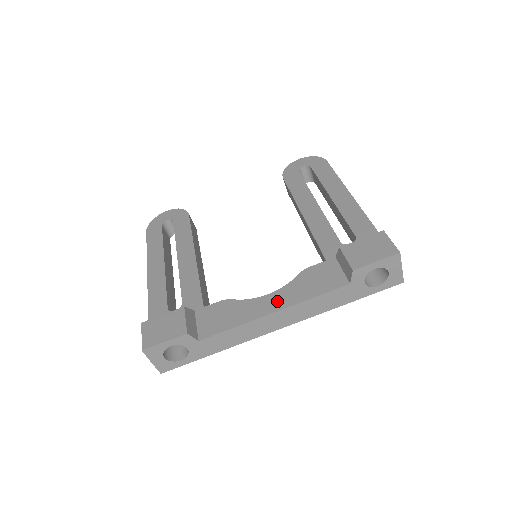
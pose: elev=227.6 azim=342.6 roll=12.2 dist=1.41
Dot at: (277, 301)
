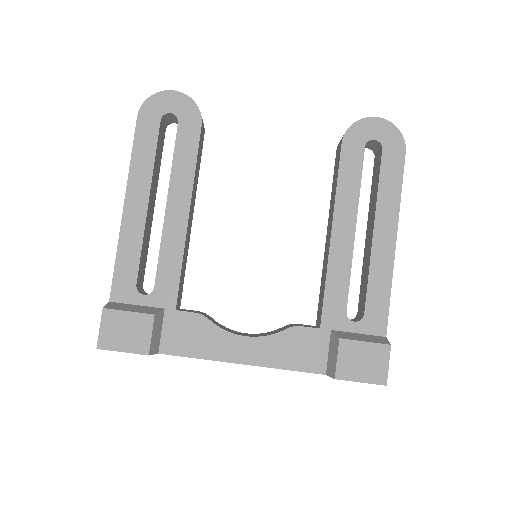
Dot at: (251, 352)
